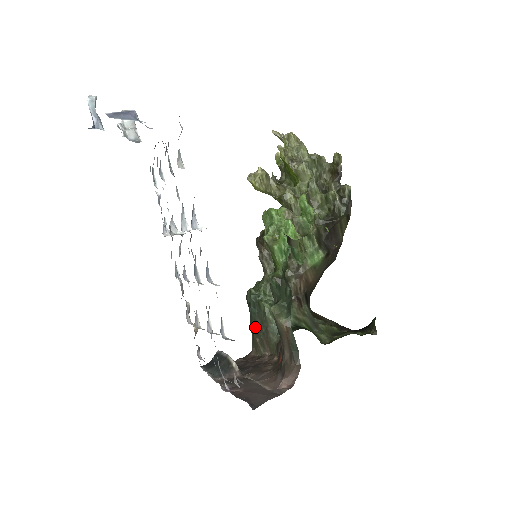
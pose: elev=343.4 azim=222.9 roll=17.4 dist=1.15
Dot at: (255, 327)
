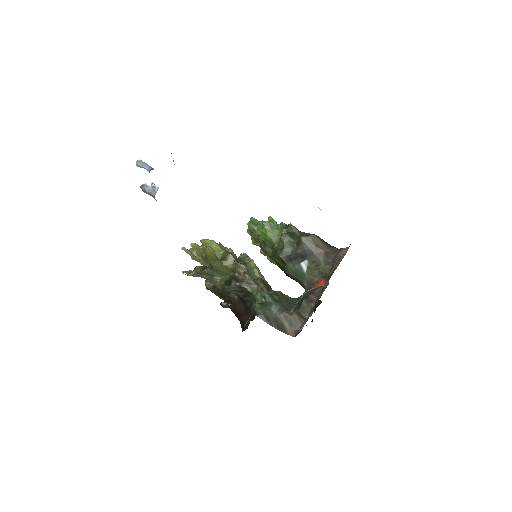
Dot at: (286, 308)
